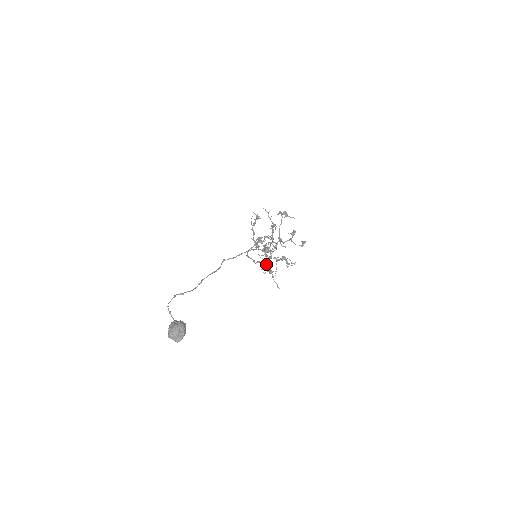
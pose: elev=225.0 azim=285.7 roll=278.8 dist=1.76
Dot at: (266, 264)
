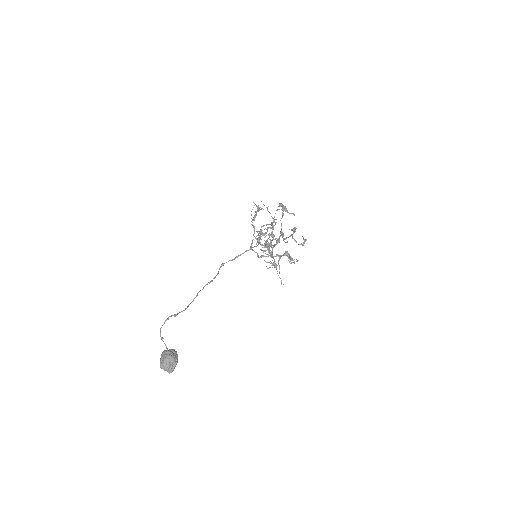
Dot at: occluded
